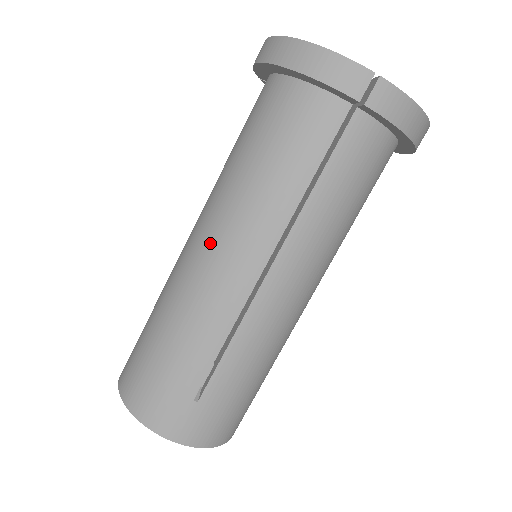
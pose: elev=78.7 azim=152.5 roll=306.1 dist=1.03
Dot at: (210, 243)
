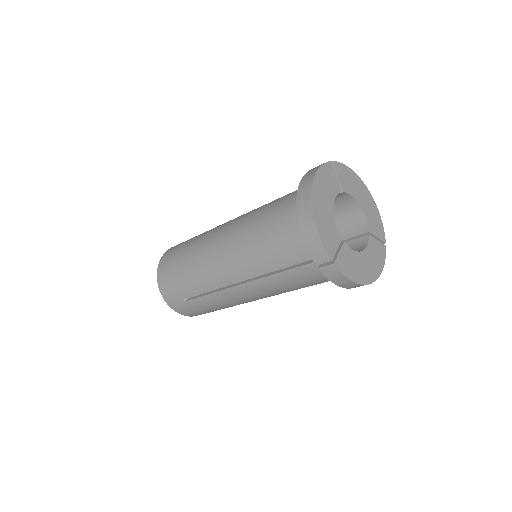
Dot at: (224, 249)
